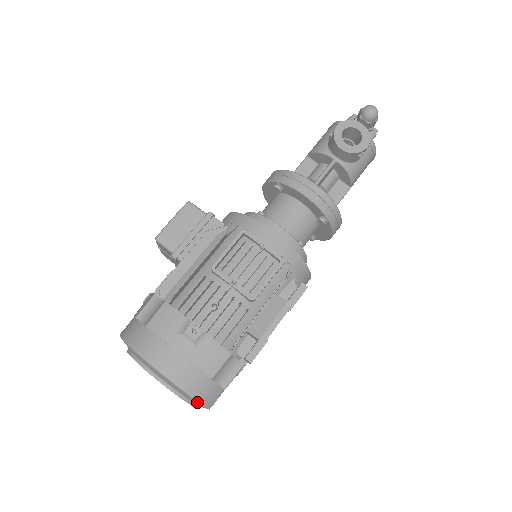
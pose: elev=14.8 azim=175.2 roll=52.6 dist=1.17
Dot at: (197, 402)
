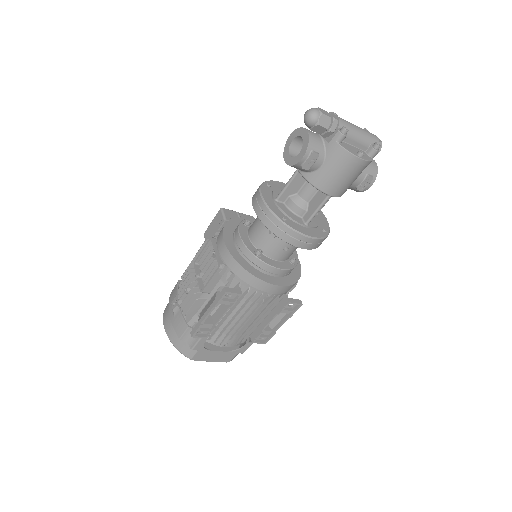
Dot at: (181, 351)
